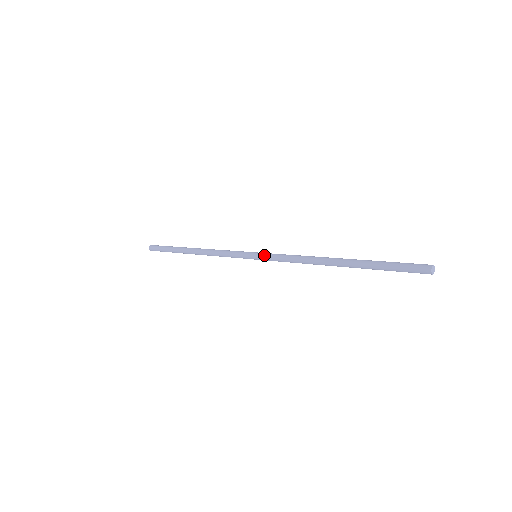
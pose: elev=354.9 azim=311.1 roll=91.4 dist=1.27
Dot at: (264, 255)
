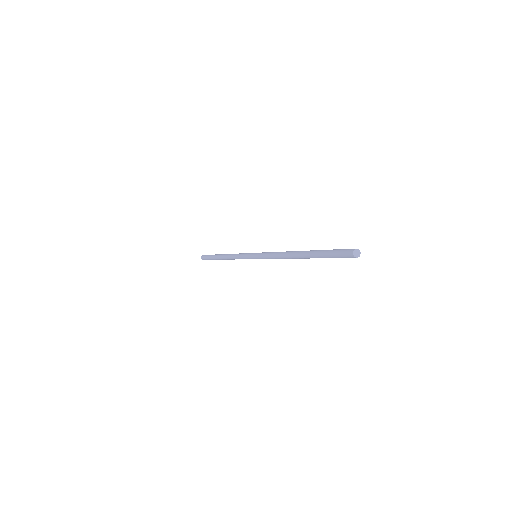
Dot at: (259, 253)
